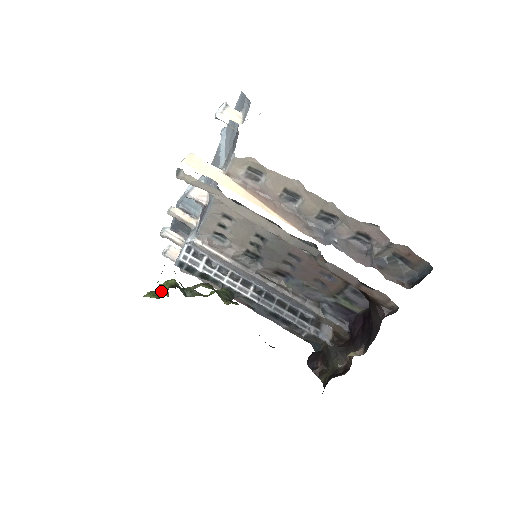
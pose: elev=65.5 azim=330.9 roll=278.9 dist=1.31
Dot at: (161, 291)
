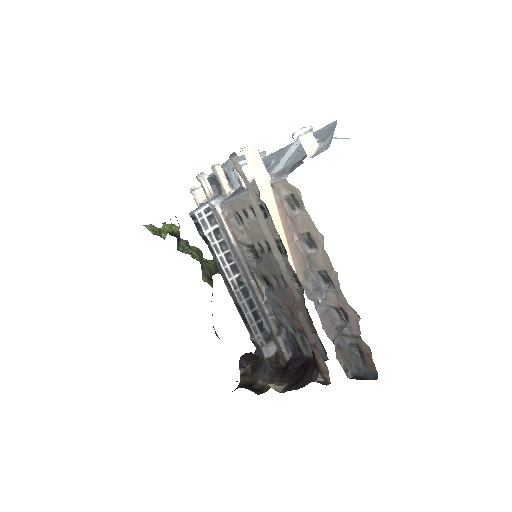
Dot at: (162, 230)
